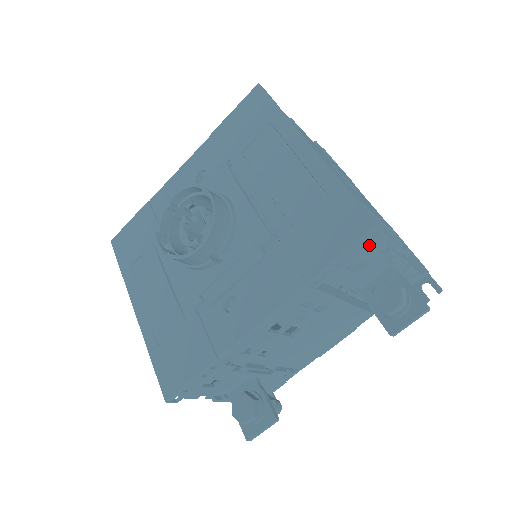
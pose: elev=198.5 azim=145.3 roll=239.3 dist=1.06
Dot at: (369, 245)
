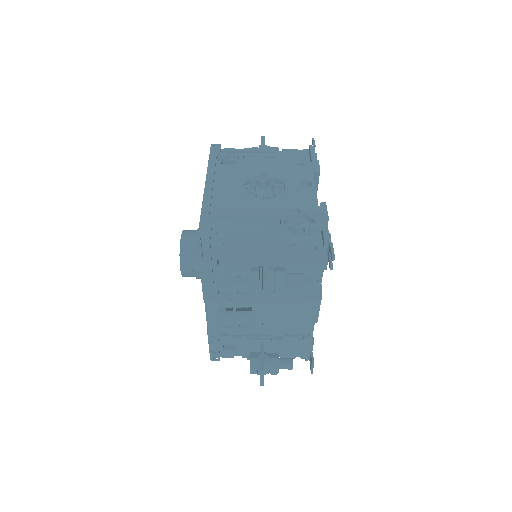
Dot at: (213, 250)
